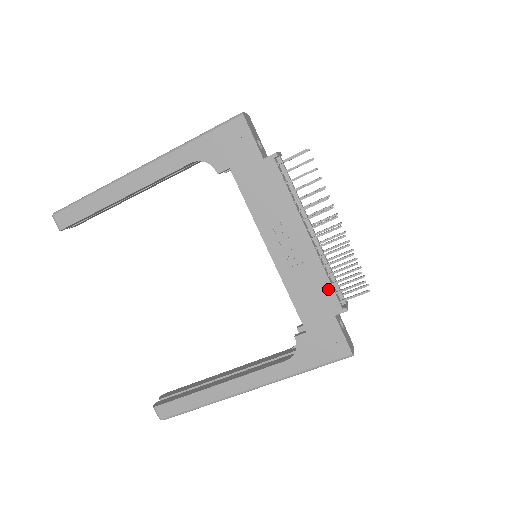
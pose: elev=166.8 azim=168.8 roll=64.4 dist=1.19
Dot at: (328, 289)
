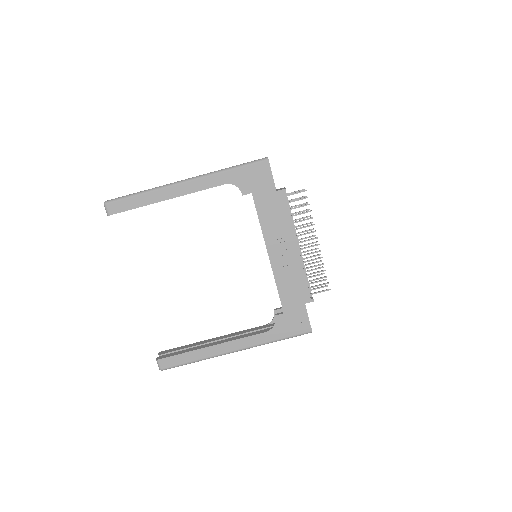
Dot at: (304, 285)
